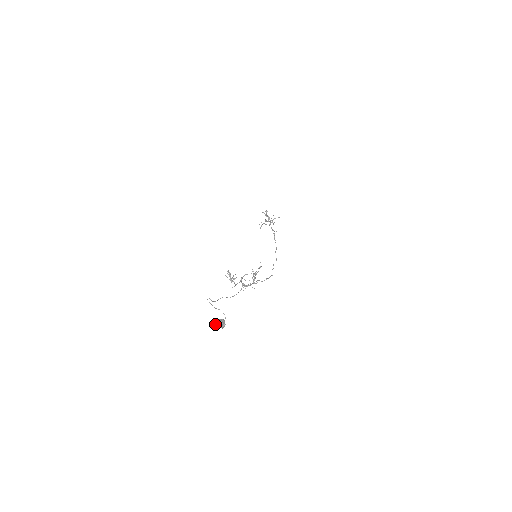
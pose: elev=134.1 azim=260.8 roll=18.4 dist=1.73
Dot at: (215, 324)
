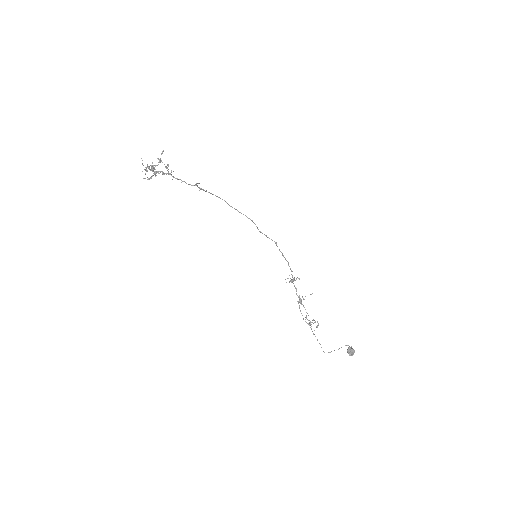
Dot at: occluded
